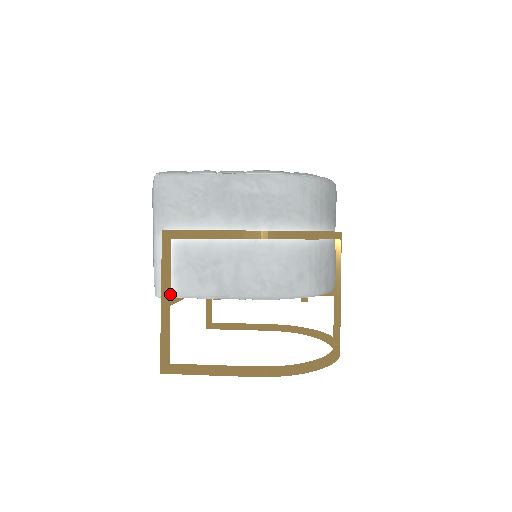
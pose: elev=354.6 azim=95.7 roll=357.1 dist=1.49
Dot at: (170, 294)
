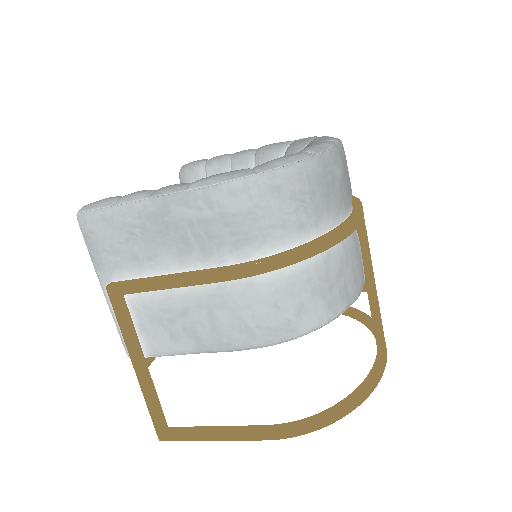
Dot at: (143, 355)
